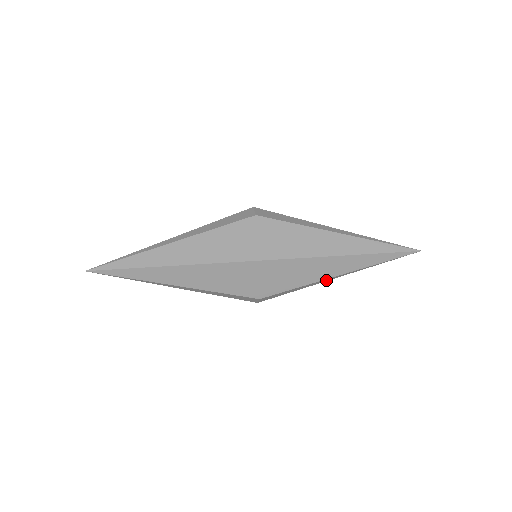
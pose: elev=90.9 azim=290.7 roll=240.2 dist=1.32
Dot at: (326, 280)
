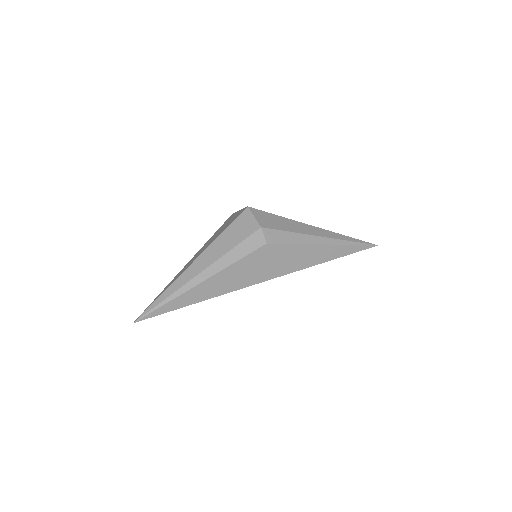
Dot at: occluded
